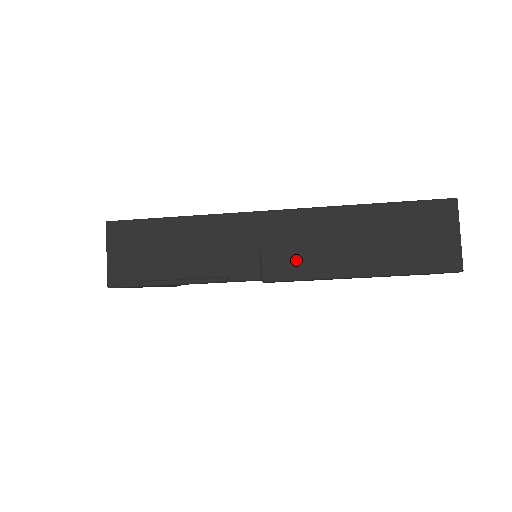
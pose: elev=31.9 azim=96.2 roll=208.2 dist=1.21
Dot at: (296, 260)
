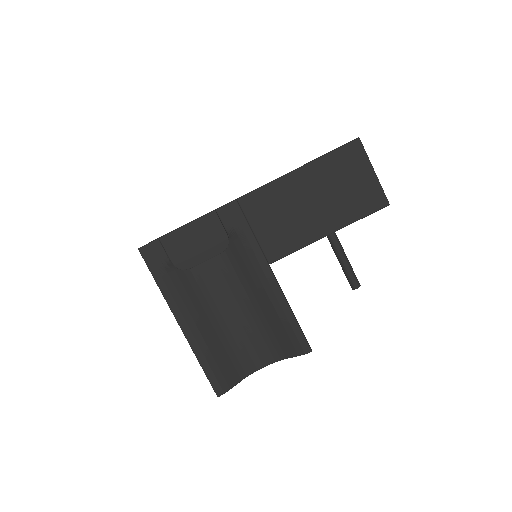
Dot at: occluded
